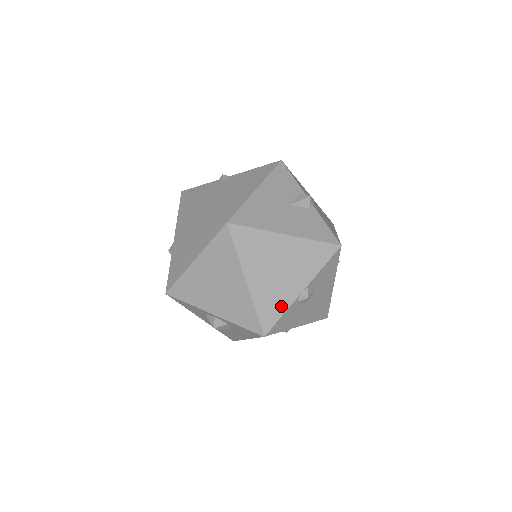
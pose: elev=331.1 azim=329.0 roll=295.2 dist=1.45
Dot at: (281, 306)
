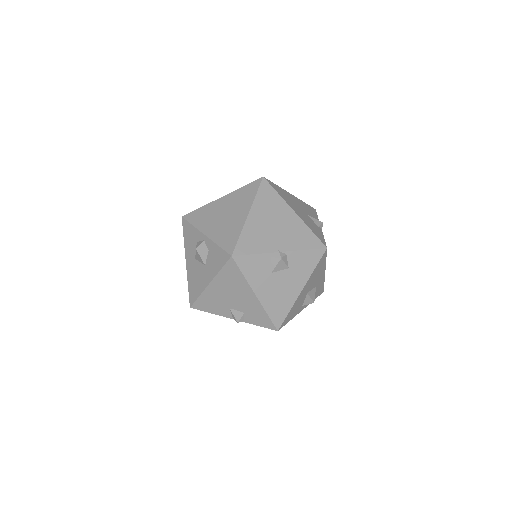
Dot at: (259, 248)
